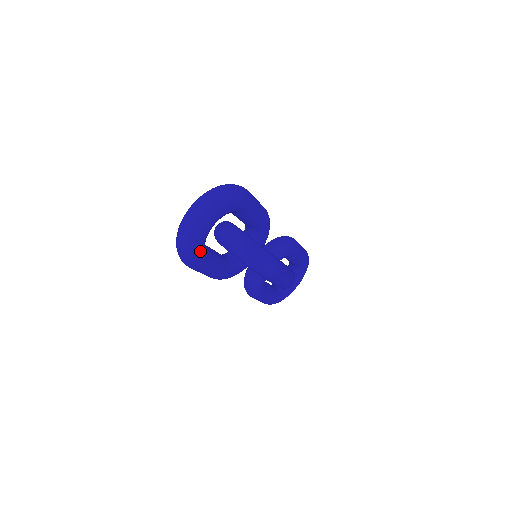
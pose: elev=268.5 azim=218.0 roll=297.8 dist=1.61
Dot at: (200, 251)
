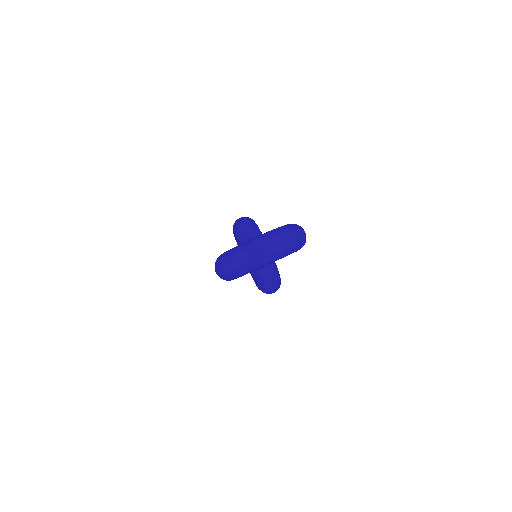
Dot at: occluded
